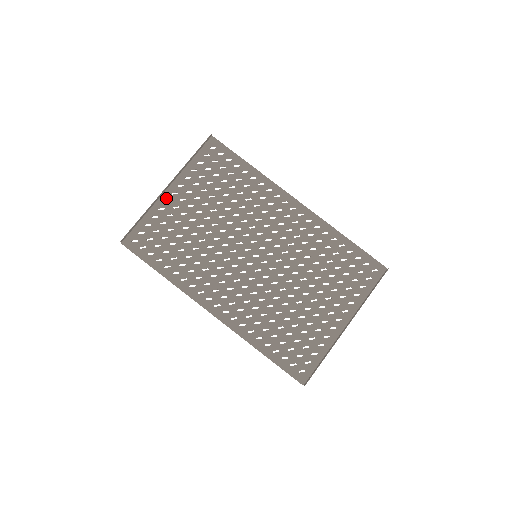
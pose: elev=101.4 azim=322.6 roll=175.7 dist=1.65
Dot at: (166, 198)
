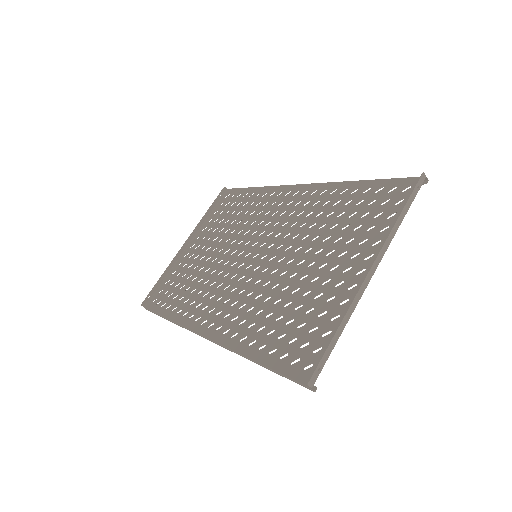
Dot at: (185, 253)
